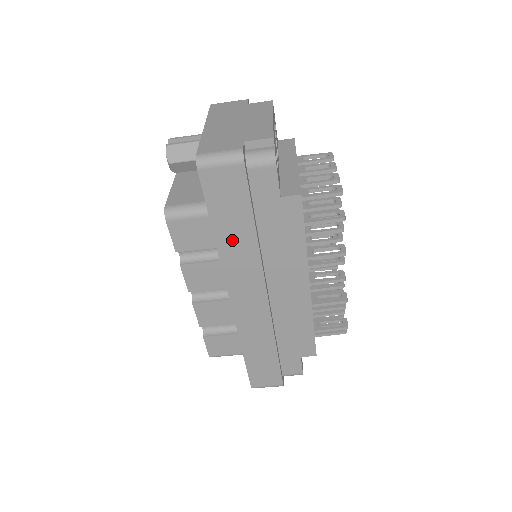
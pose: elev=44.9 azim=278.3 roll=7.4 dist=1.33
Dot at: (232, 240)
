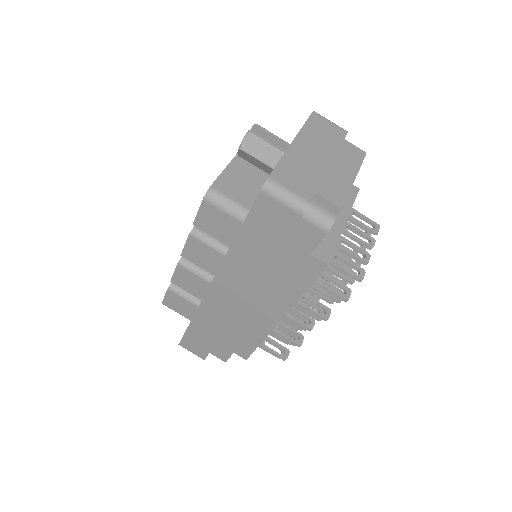
Dot at: (246, 254)
